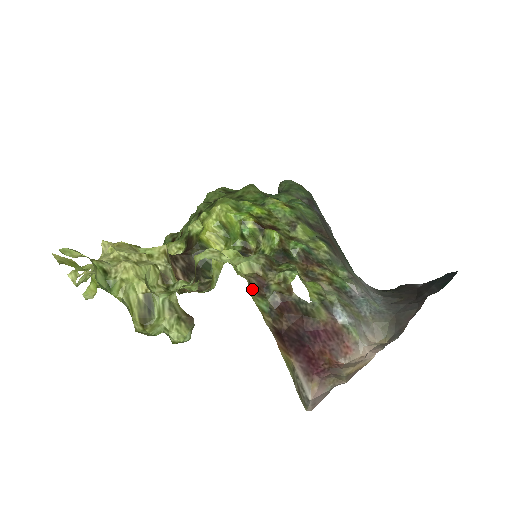
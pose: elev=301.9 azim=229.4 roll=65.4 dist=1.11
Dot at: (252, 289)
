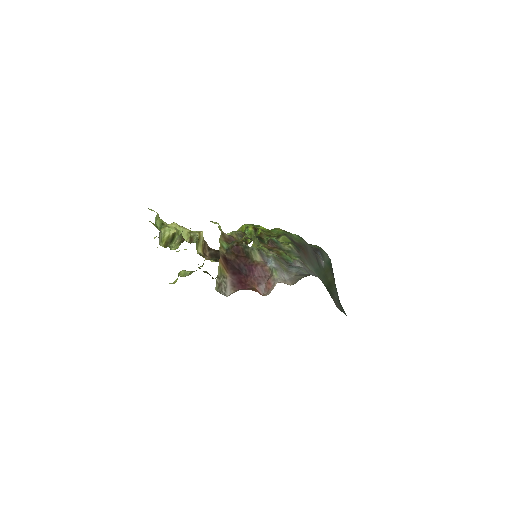
Dot at: (223, 237)
